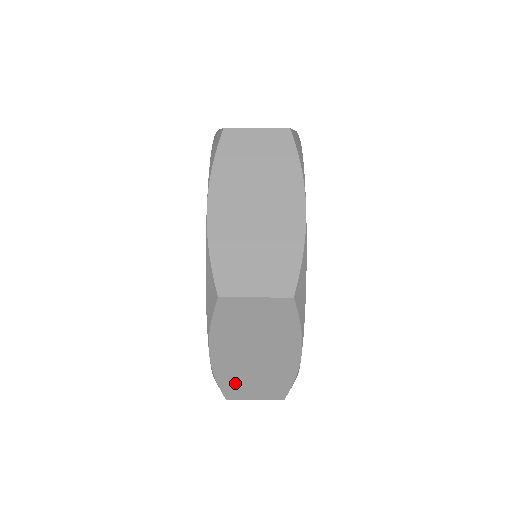
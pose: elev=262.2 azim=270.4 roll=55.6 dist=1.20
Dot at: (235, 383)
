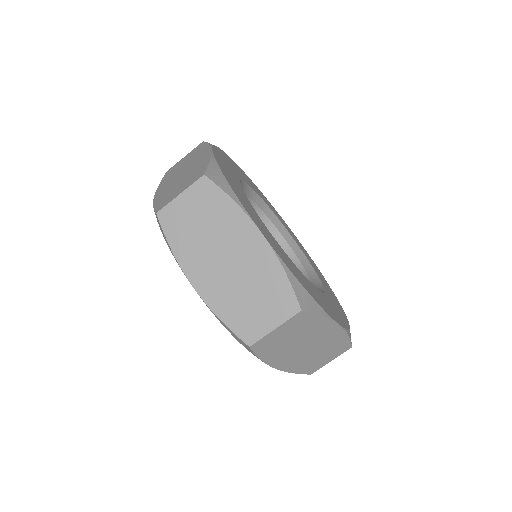
Dot at: (239, 314)
